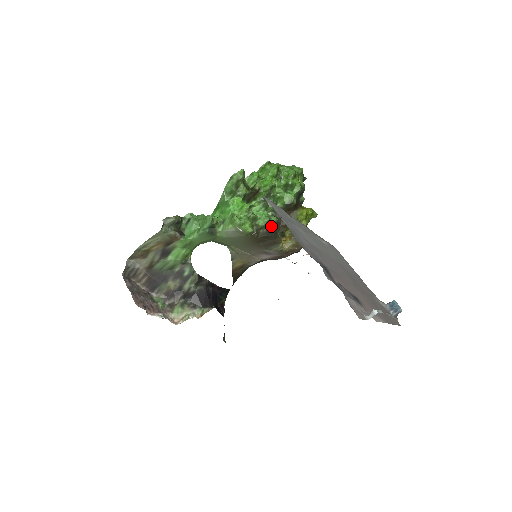
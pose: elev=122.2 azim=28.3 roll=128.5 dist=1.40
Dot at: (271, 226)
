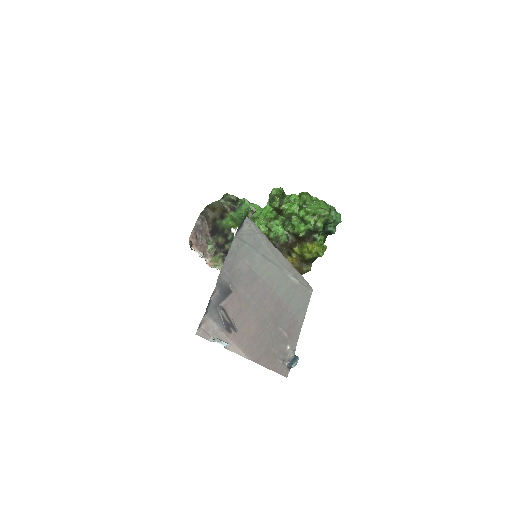
Dot at: (279, 242)
